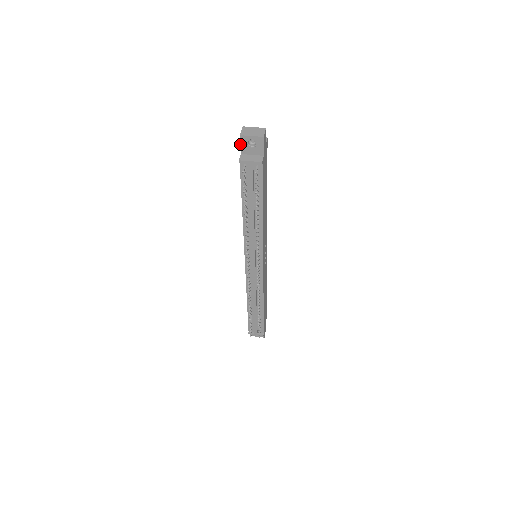
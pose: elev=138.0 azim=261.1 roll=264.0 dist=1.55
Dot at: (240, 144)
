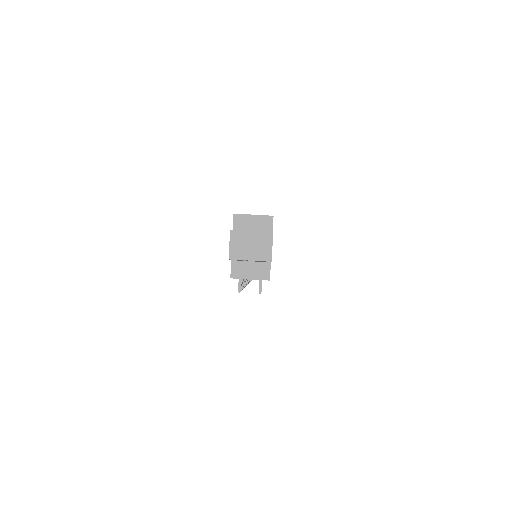
Dot at: occluded
